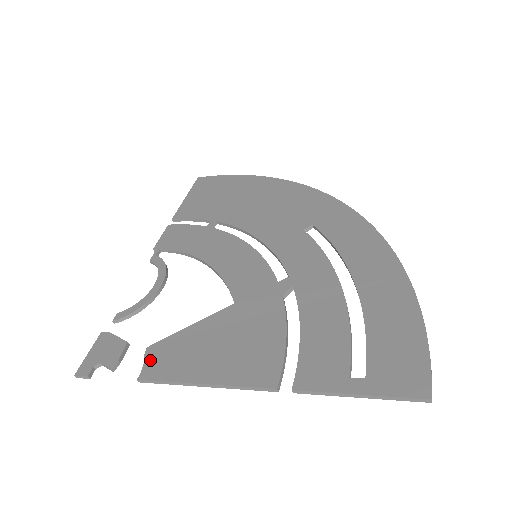
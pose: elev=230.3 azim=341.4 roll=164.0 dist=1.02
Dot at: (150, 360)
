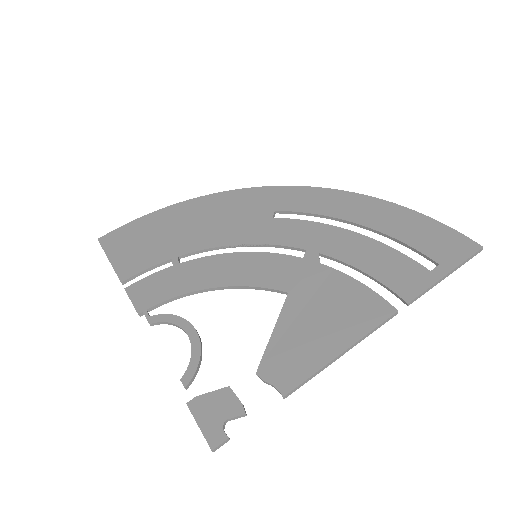
Dot at: (274, 377)
